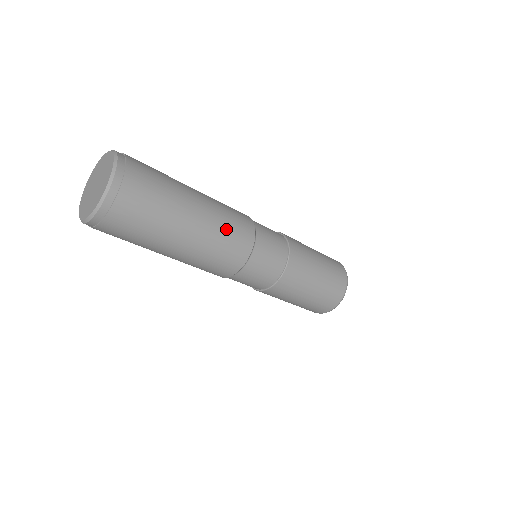
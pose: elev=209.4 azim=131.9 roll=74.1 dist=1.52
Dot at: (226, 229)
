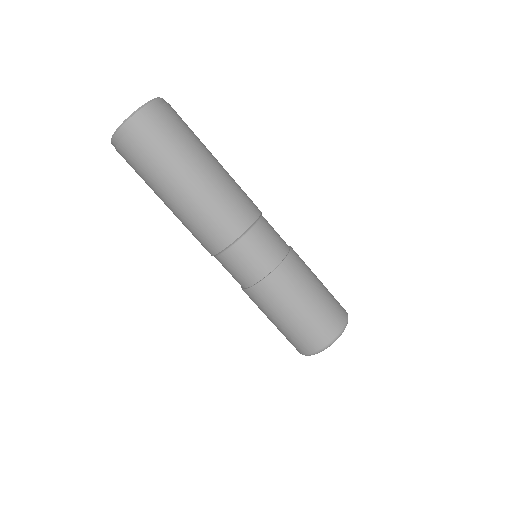
Dot at: (217, 208)
